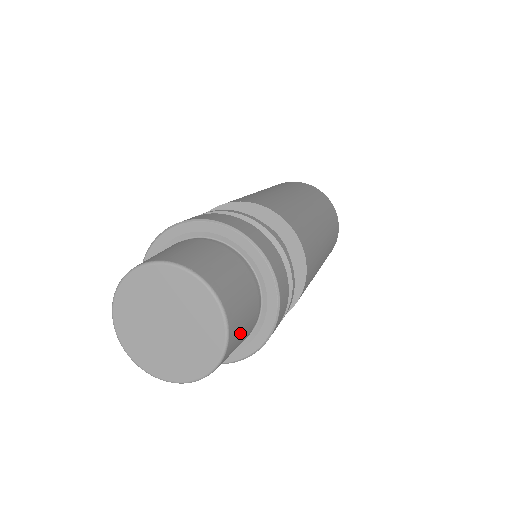
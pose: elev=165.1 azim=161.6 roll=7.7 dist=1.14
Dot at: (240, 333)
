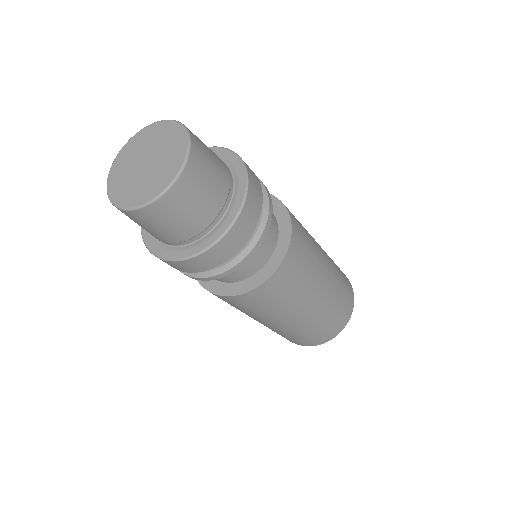
Dot at: (181, 208)
